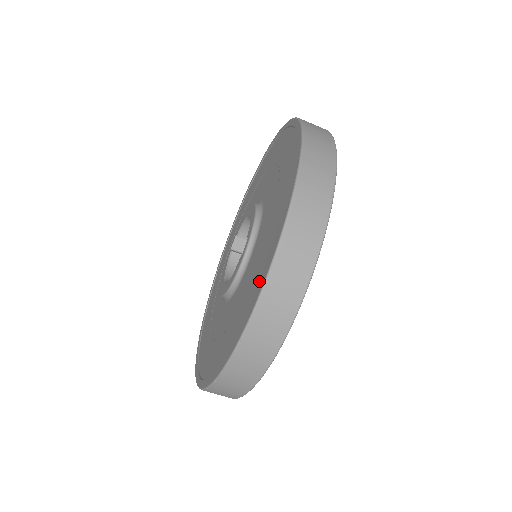
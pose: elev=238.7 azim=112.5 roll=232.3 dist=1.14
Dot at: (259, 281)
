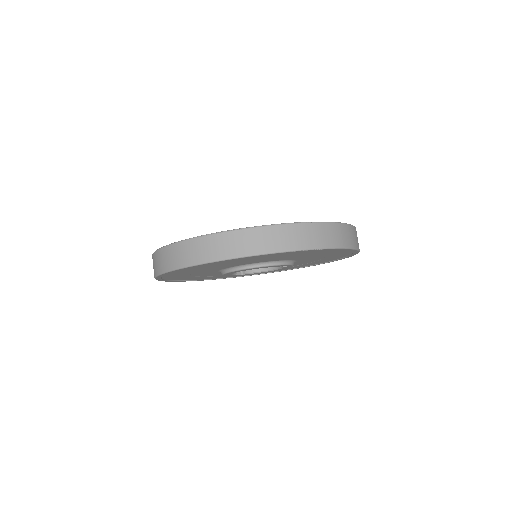
Dot at: occluded
